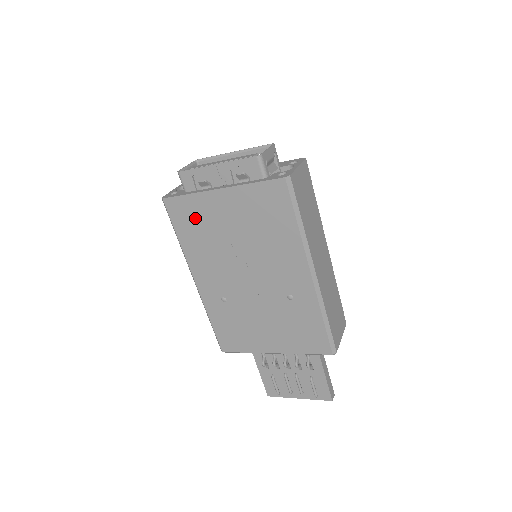
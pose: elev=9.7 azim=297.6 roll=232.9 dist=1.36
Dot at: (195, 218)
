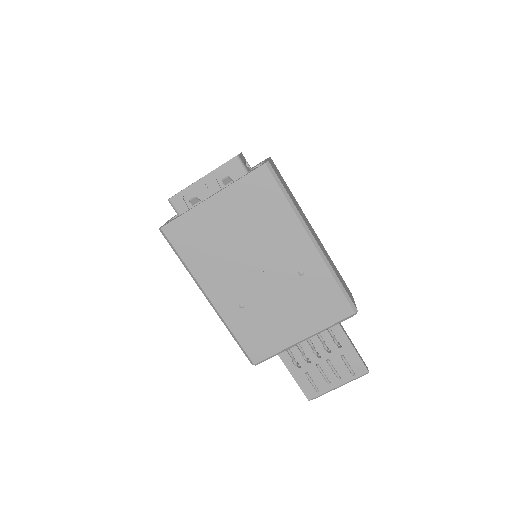
Dot at: (195, 234)
